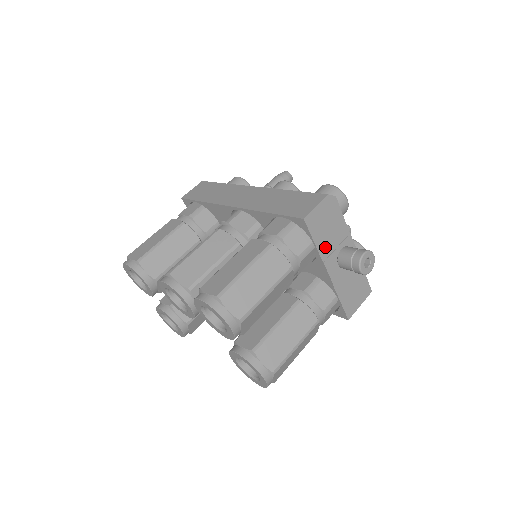
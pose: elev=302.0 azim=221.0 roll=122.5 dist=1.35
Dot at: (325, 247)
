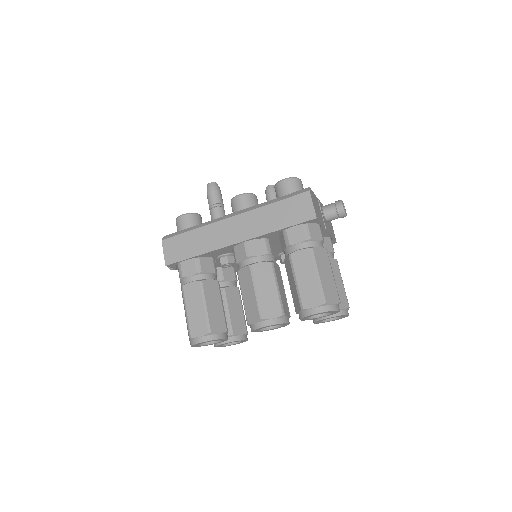
Dot at: (322, 220)
